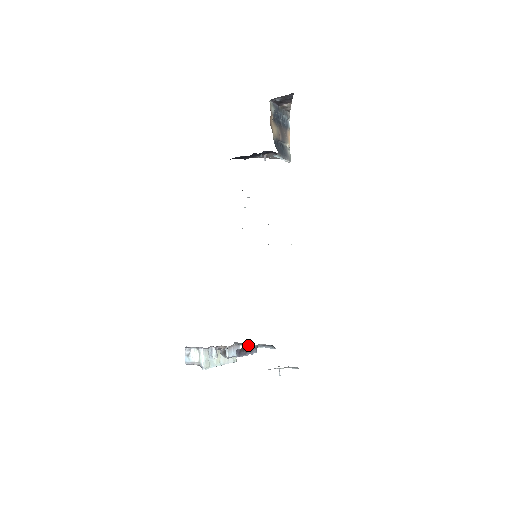
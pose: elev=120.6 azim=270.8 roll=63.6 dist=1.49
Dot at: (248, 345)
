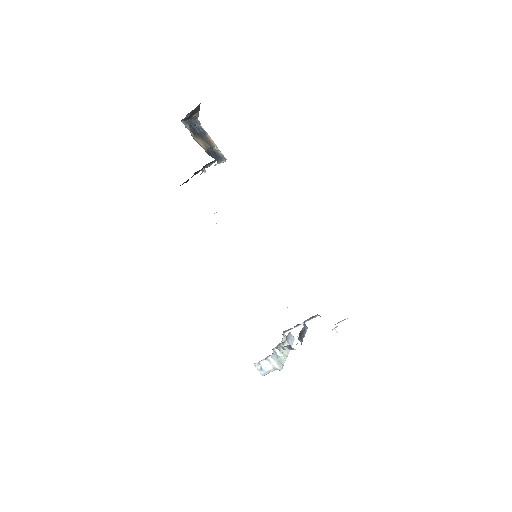
Dot at: (295, 327)
